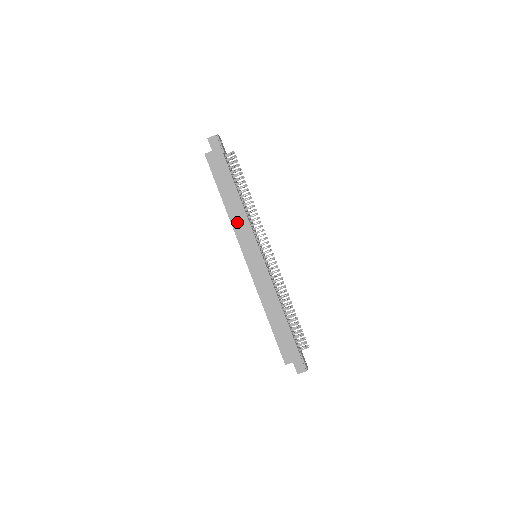
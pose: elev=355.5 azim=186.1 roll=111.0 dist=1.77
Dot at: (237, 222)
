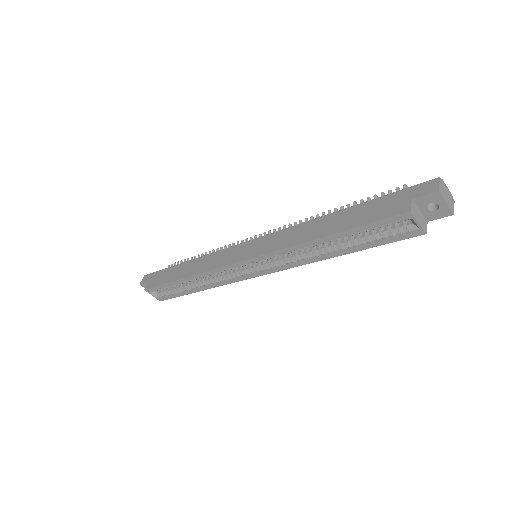
Dot at: (207, 265)
